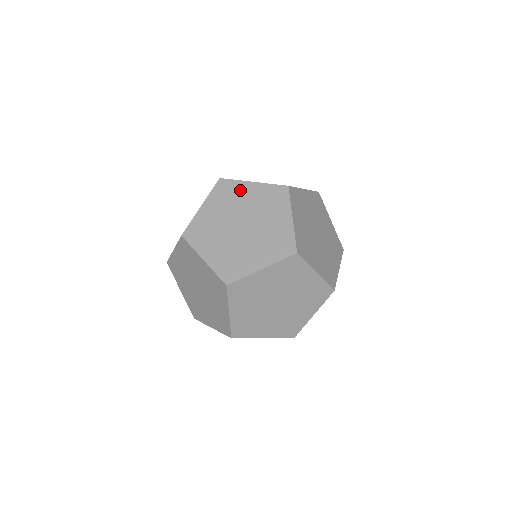
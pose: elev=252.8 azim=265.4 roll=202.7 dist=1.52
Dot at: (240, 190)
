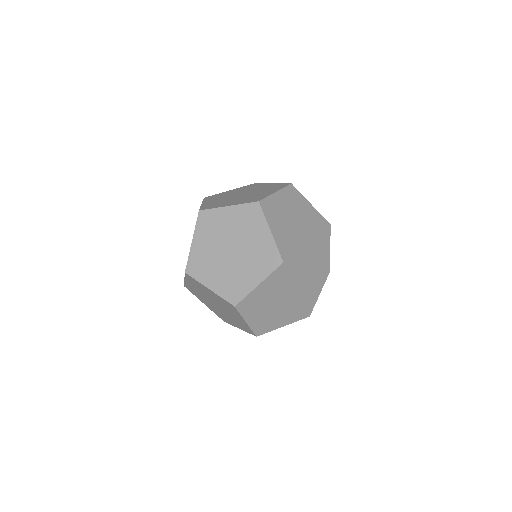
Dot at: (258, 226)
